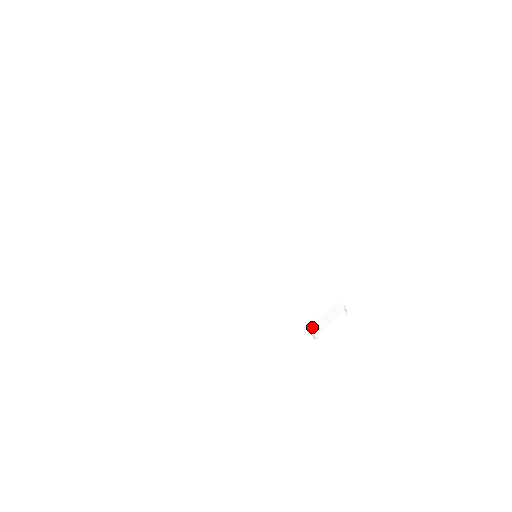
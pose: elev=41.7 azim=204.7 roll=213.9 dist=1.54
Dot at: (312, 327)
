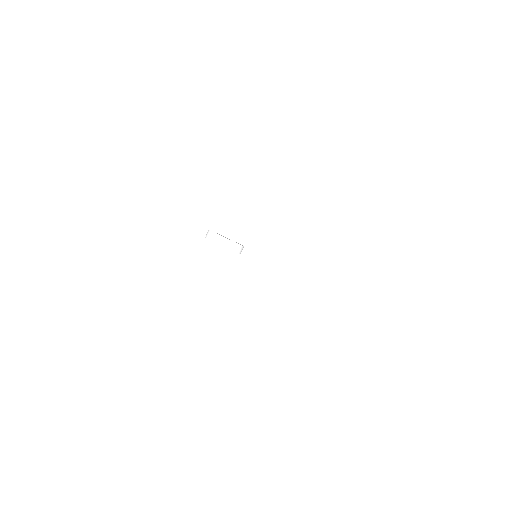
Dot at: occluded
